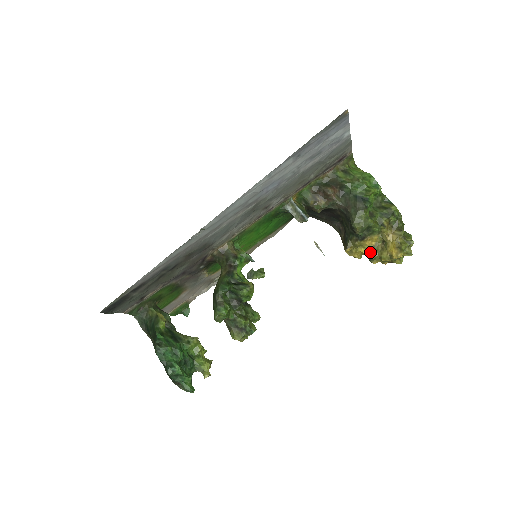
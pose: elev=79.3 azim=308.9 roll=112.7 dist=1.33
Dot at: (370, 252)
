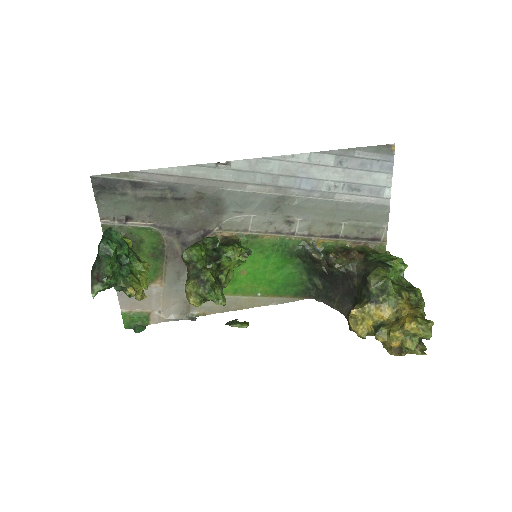
Dot at: (378, 325)
